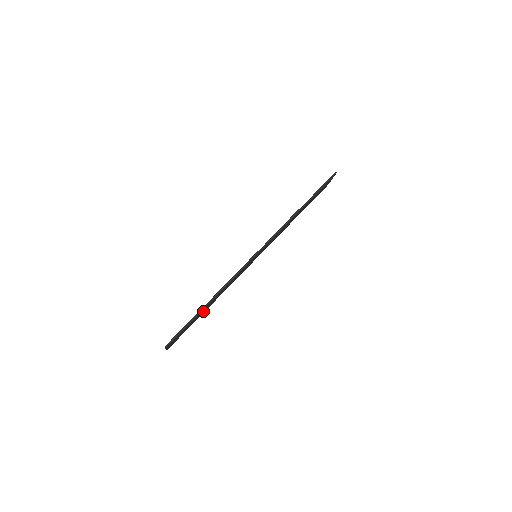
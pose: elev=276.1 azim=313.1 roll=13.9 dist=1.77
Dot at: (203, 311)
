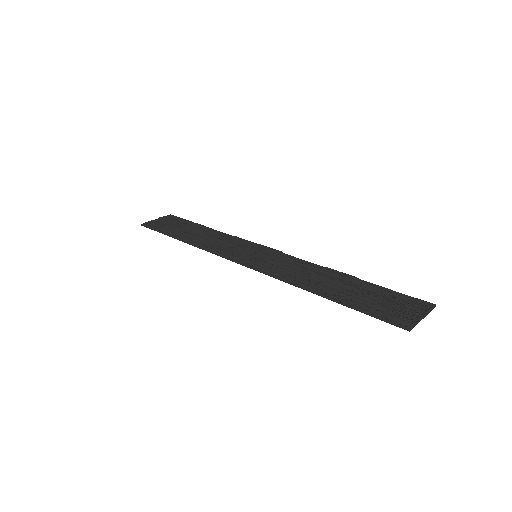
Dot at: (194, 231)
